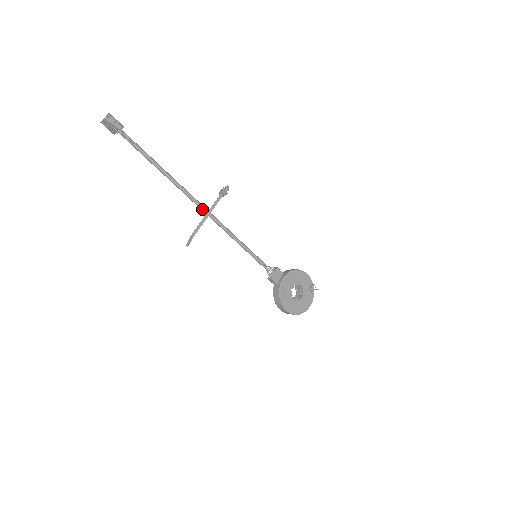
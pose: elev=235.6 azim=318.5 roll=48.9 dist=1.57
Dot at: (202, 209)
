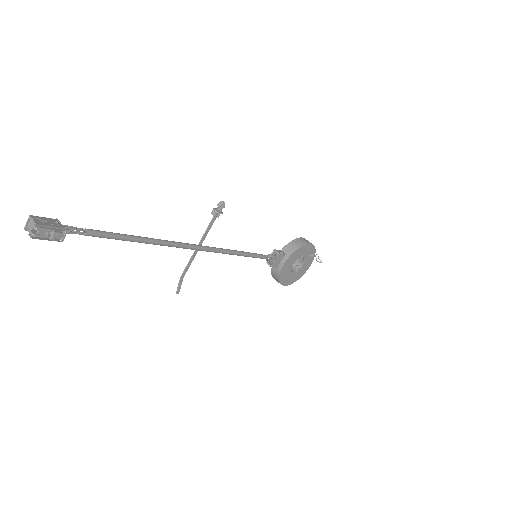
Dot at: (192, 249)
